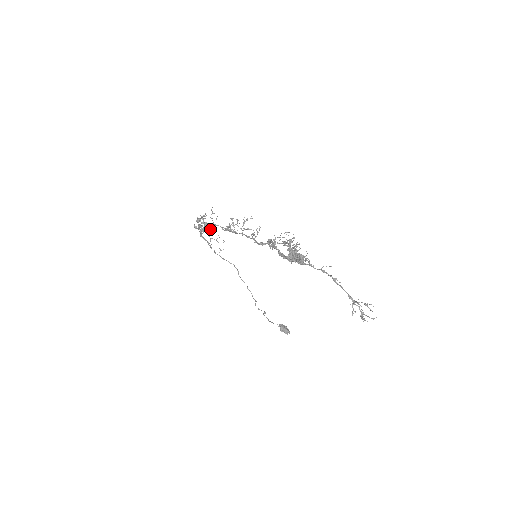
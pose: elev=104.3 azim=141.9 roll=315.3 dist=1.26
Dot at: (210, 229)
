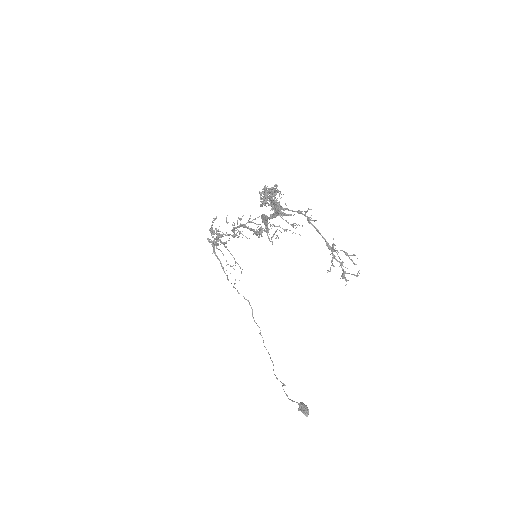
Dot at: (223, 244)
